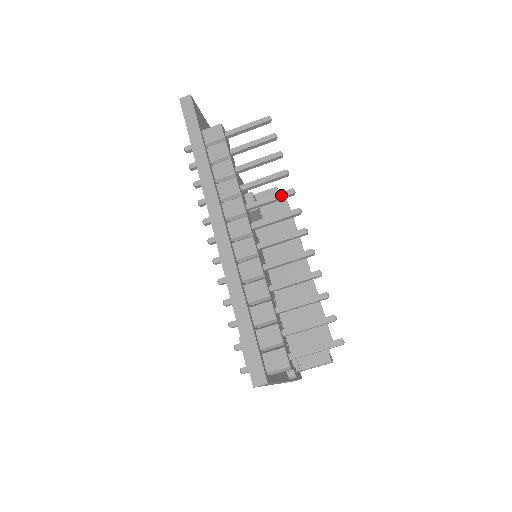
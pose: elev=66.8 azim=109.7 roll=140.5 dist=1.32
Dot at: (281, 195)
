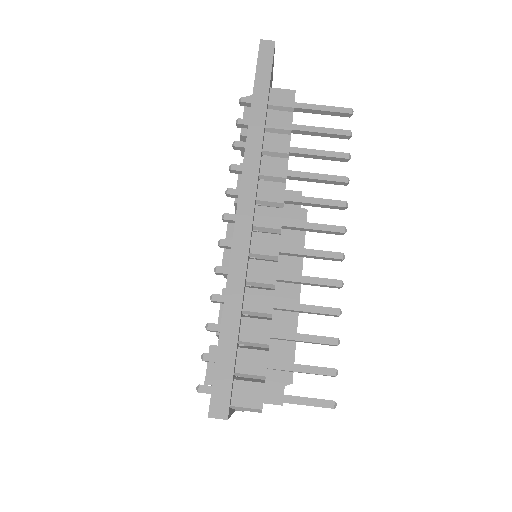
Dot at: (331, 203)
